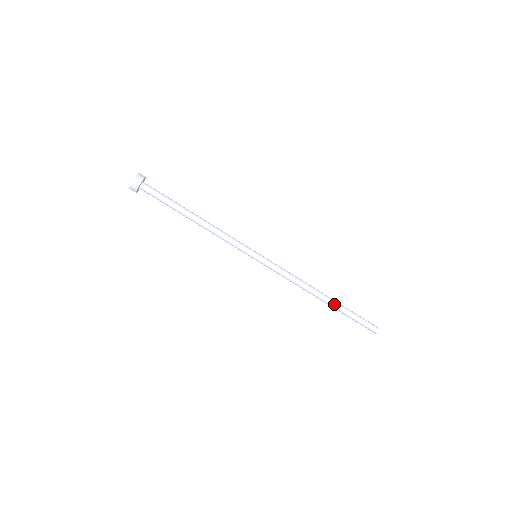
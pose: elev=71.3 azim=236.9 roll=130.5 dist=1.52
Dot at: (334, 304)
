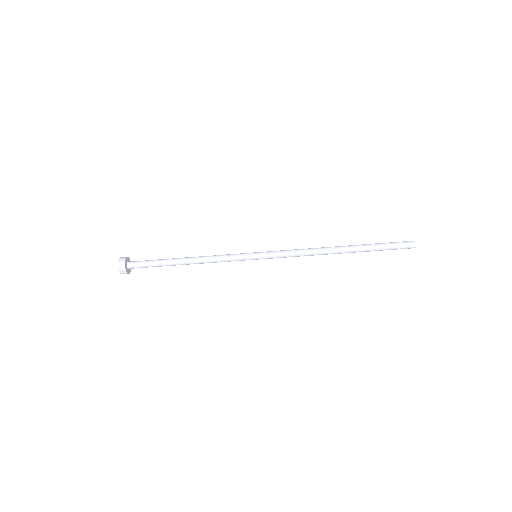
Dot at: (354, 251)
